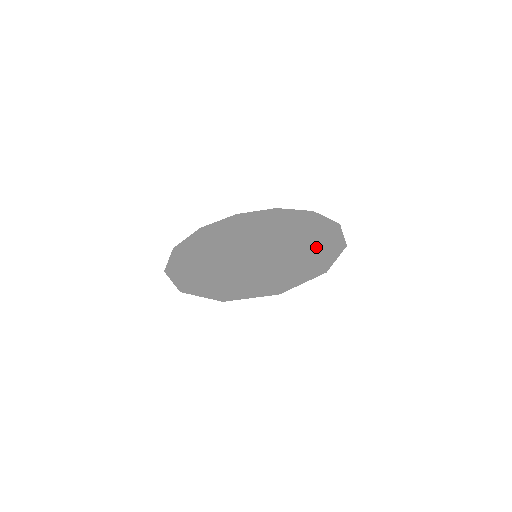
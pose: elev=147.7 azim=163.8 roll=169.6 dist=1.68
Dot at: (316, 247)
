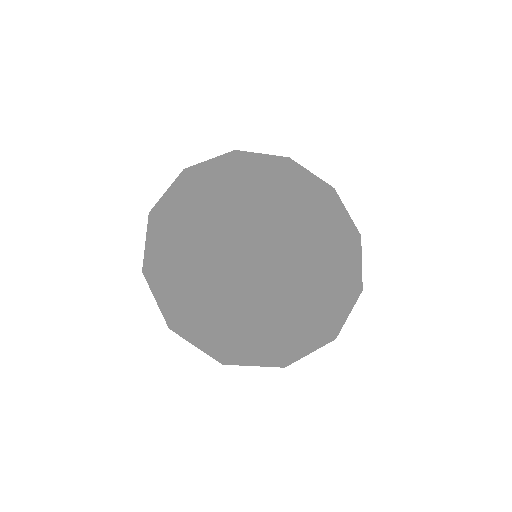
Dot at: (284, 325)
